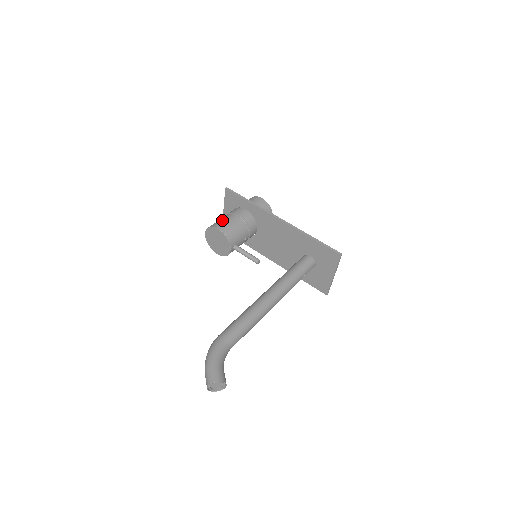
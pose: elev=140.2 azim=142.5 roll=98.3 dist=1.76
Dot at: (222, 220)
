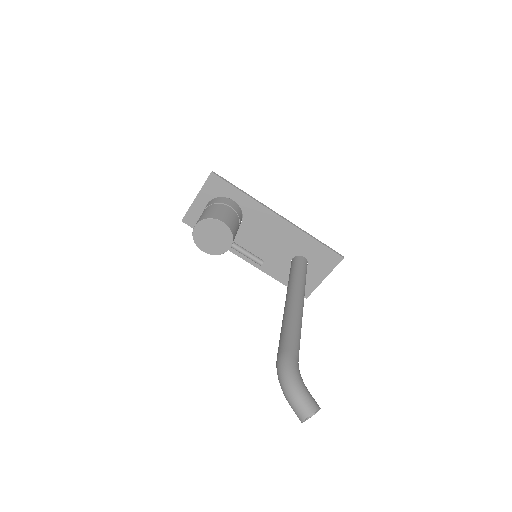
Dot at: (218, 211)
